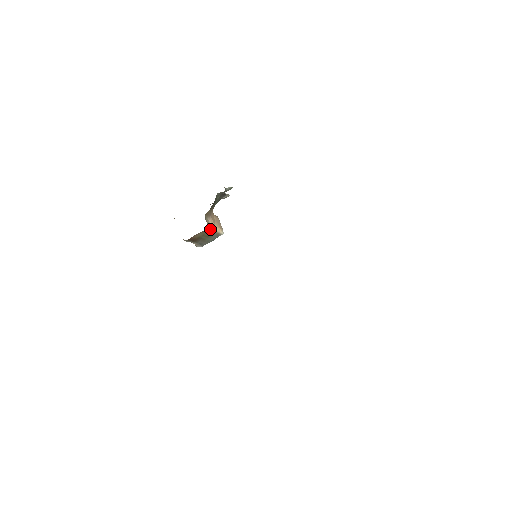
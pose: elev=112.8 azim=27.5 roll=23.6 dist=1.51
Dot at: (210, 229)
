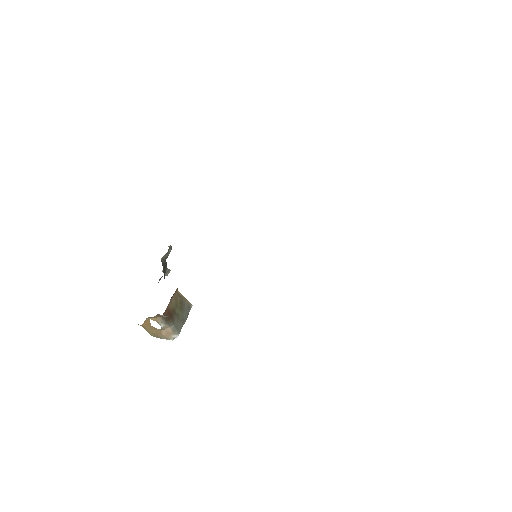
Dot at: (179, 294)
